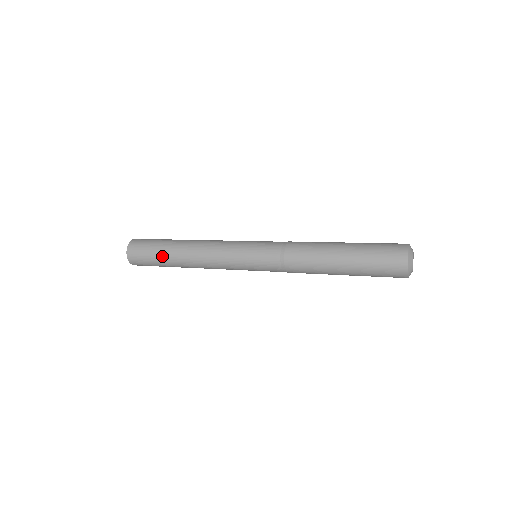
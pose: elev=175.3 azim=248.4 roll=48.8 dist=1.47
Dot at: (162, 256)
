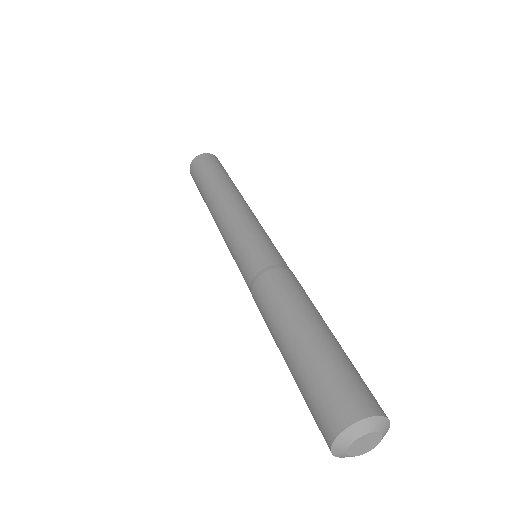
Dot at: (202, 186)
